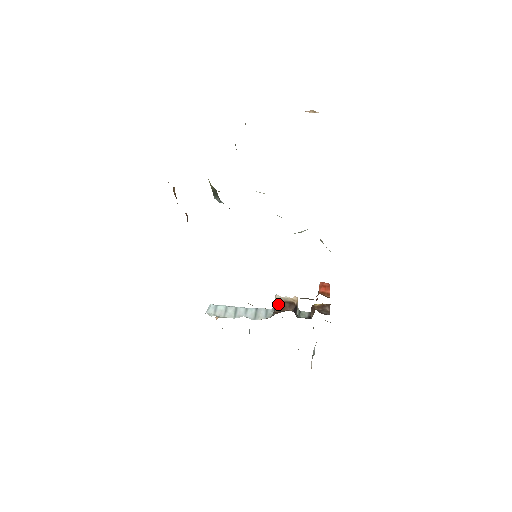
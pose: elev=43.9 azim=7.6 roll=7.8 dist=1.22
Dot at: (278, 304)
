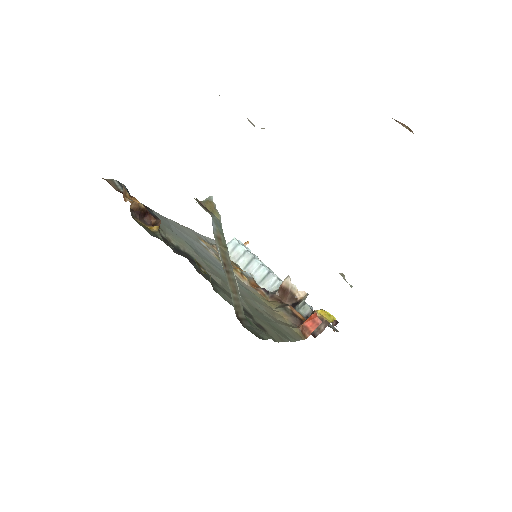
Dot at: (282, 288)
